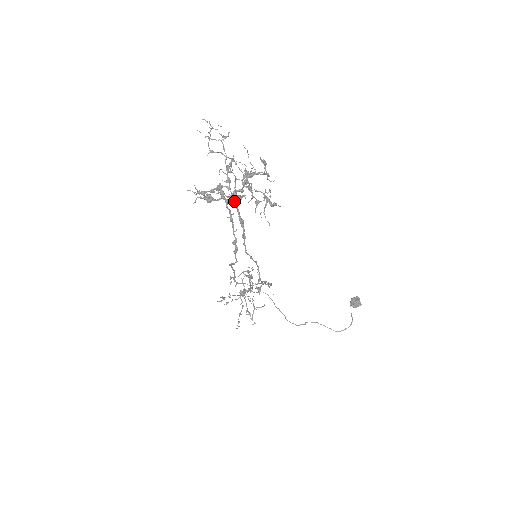
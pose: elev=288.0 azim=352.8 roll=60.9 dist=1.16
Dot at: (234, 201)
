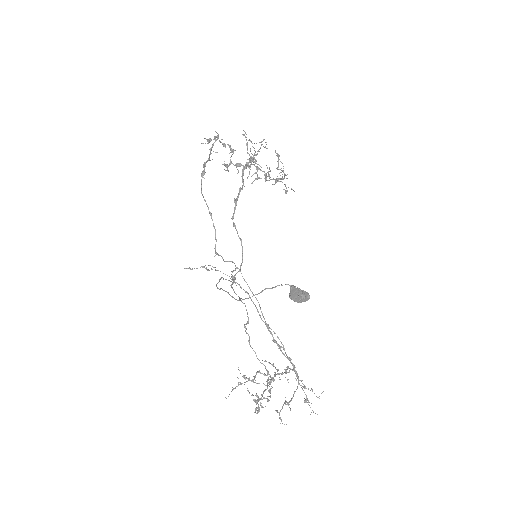
Dot at: (243, 175)
